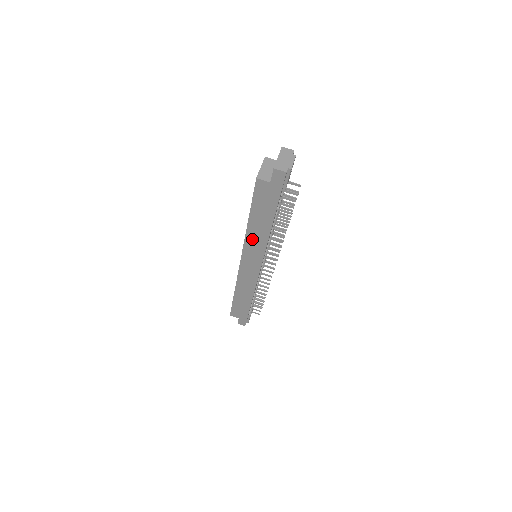
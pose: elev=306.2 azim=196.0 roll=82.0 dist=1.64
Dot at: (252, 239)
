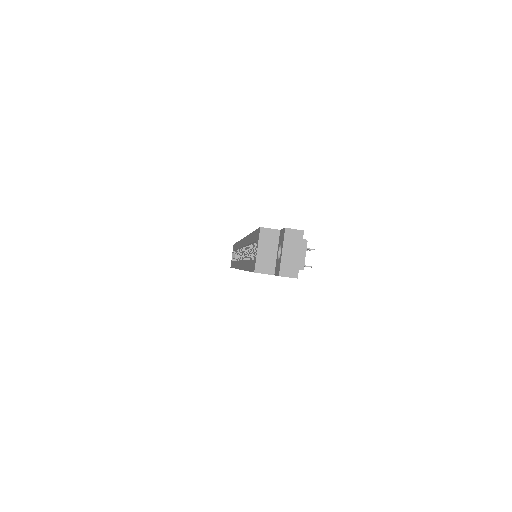
Dot at: occluded
